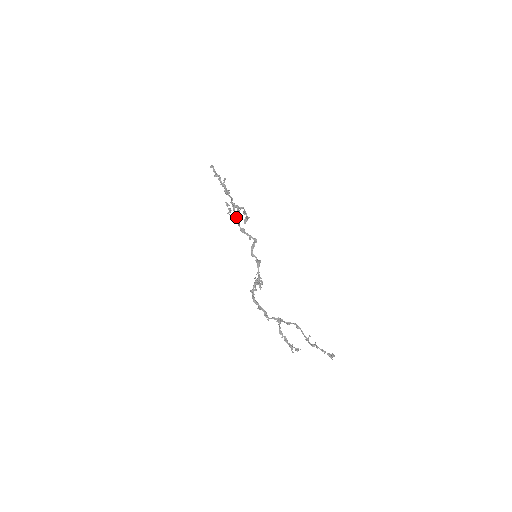
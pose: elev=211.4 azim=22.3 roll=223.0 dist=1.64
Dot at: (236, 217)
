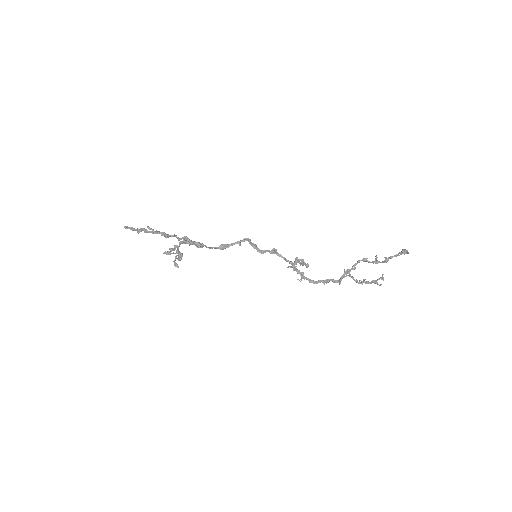
Dot at: (201, 245)
